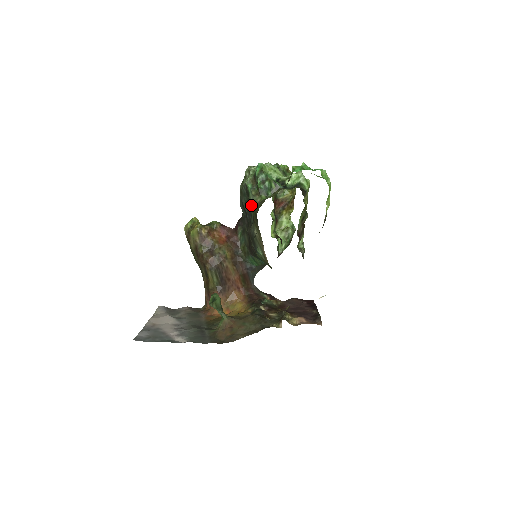
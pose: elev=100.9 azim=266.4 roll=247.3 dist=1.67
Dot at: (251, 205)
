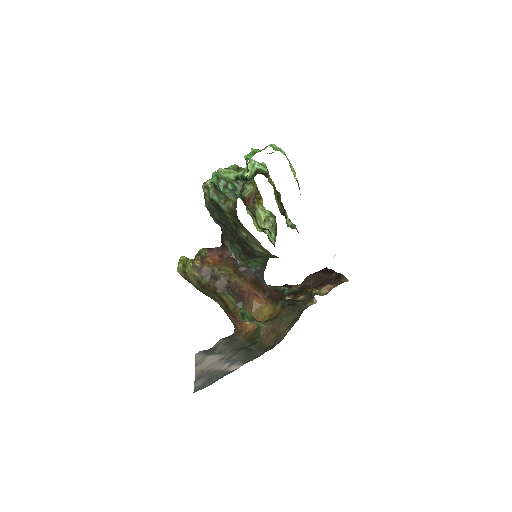
Dot at: (226, 213)
